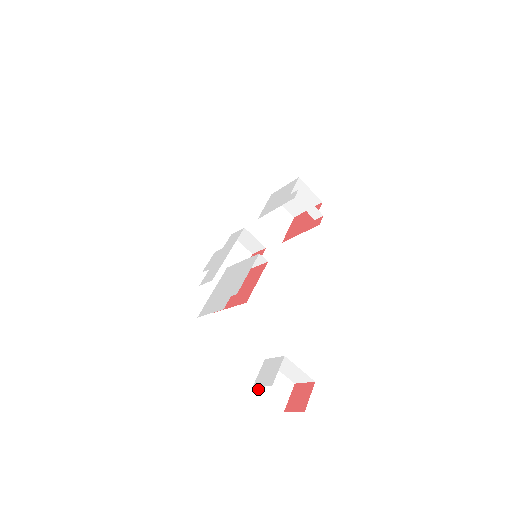
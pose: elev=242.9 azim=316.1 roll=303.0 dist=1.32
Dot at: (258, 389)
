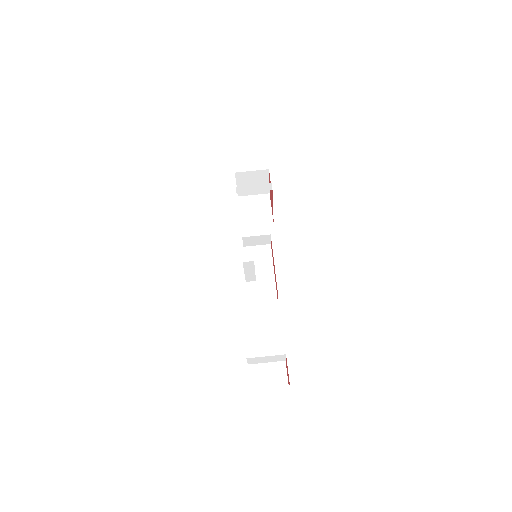
Dot at: (256, 389)
